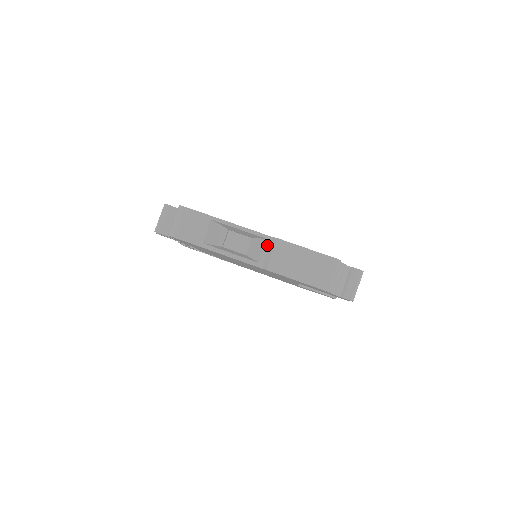
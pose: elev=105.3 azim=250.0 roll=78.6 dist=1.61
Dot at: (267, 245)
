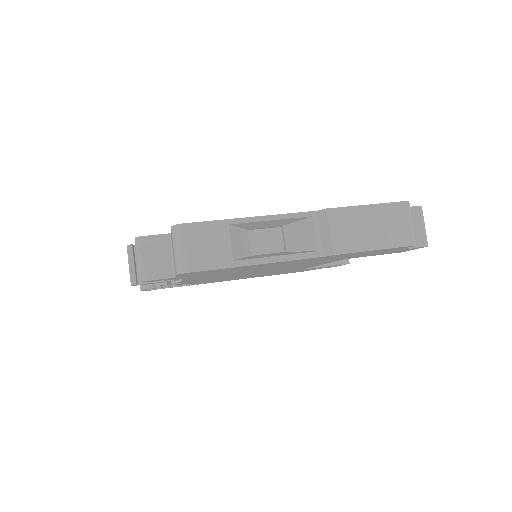
Dot at: (316, 224)
